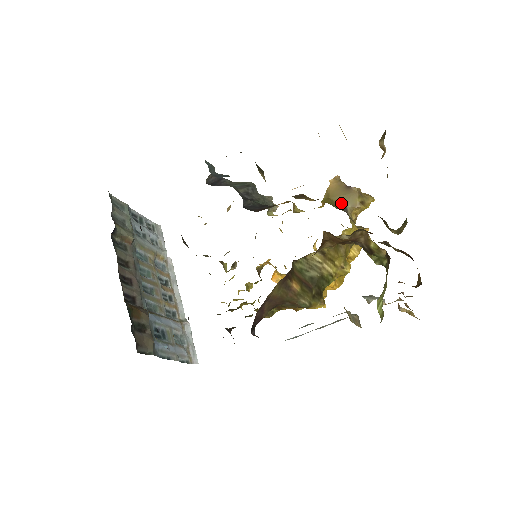
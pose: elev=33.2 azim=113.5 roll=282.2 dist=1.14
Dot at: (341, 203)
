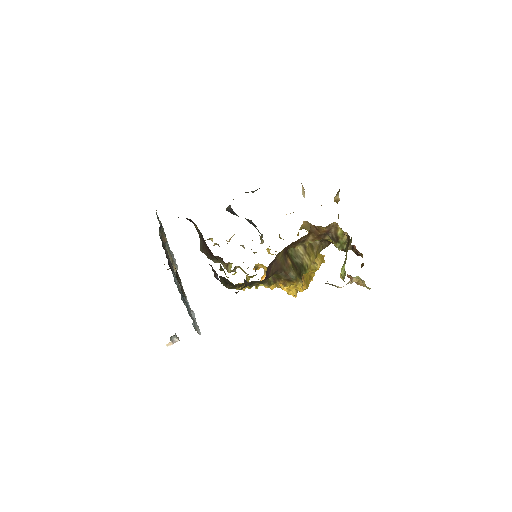
Dot at: occluded
